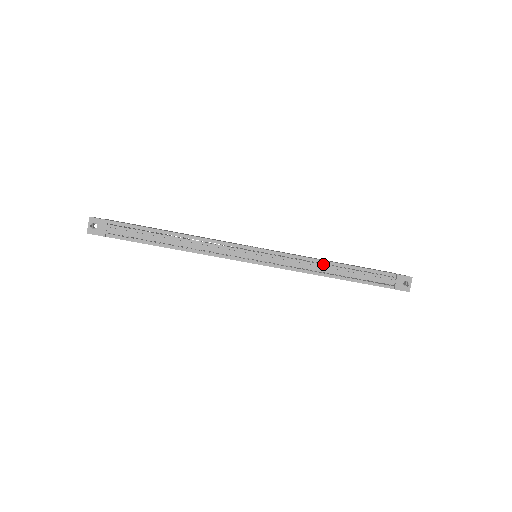
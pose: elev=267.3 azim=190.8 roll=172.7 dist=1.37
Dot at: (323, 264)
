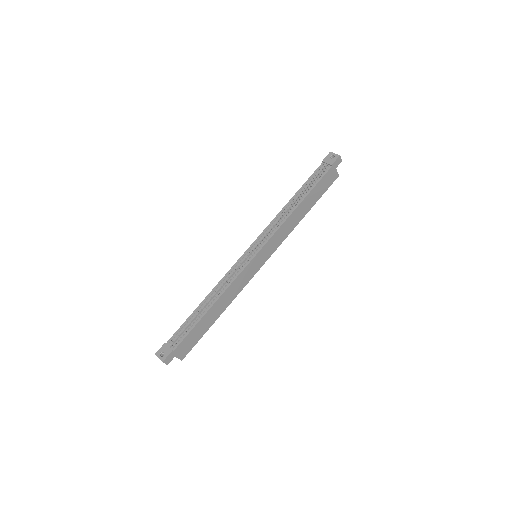
Dot at: (285, 209)
